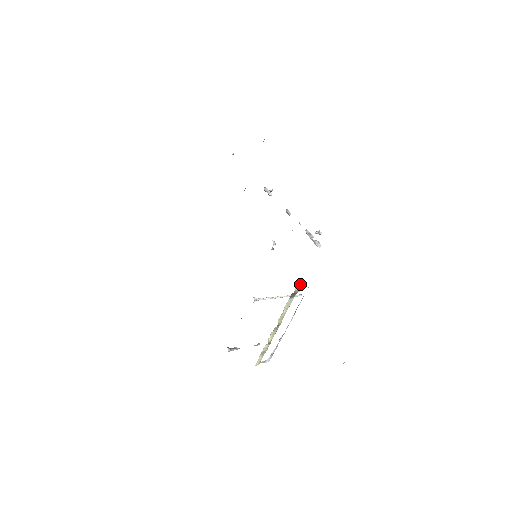
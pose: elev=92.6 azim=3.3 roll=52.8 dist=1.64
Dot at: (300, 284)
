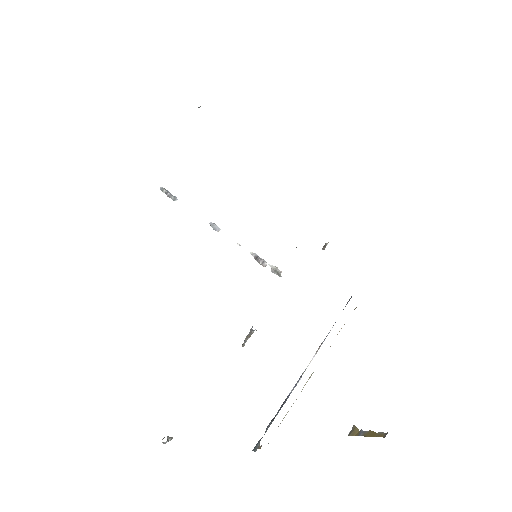
Dot at: occluded
